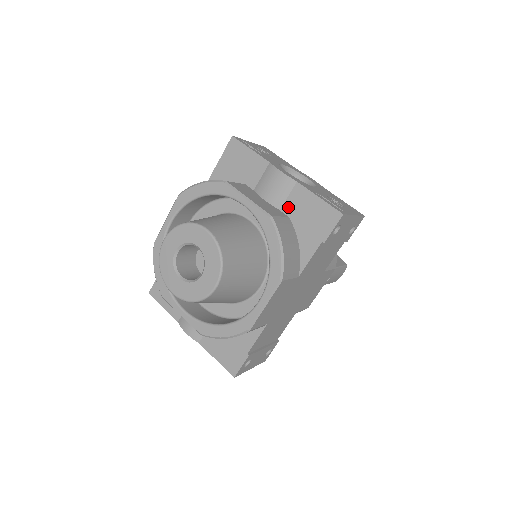
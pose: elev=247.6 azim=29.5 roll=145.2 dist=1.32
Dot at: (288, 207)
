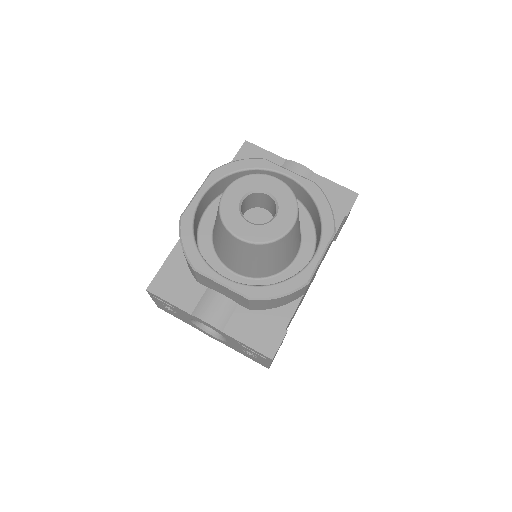
Dot at: occluded
